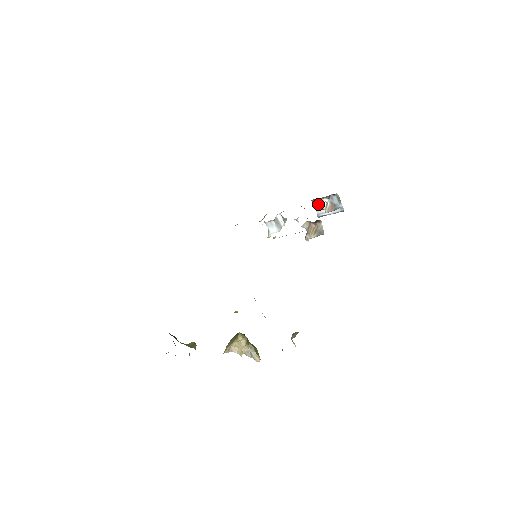
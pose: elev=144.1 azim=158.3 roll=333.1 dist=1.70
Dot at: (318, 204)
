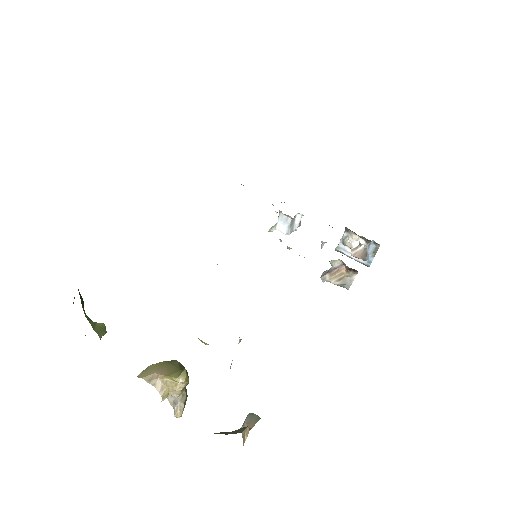
Dot at: (349, 238)
